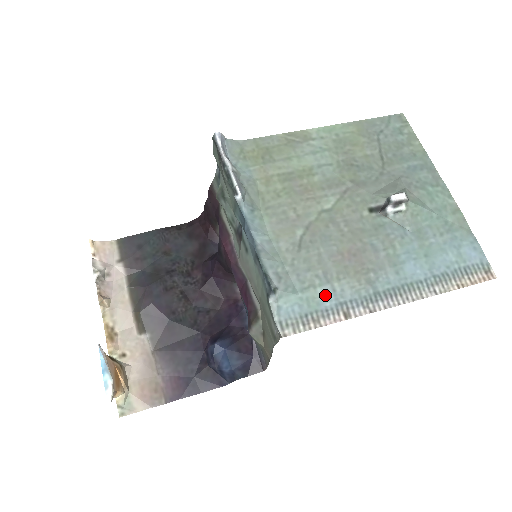
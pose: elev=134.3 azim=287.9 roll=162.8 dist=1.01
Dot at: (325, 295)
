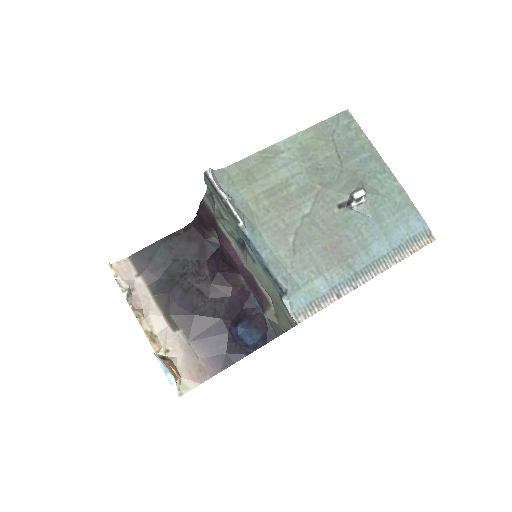
Dot at: (321, 285)
